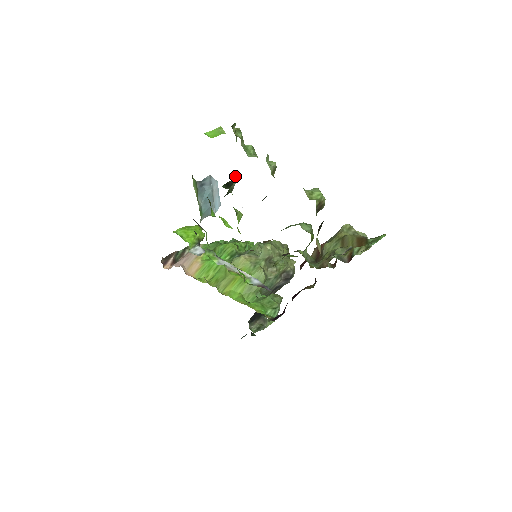
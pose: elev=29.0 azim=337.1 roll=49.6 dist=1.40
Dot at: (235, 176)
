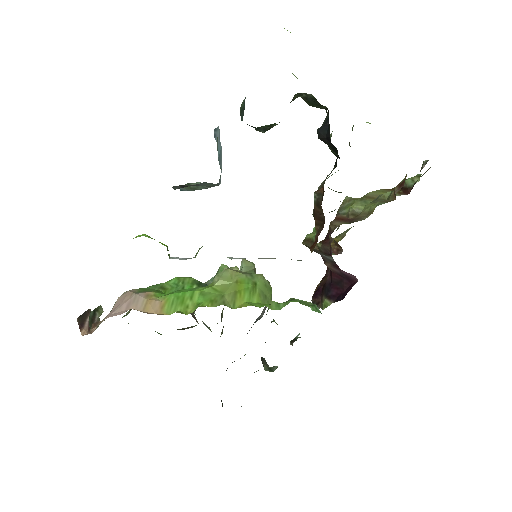
Dot at: occluded
